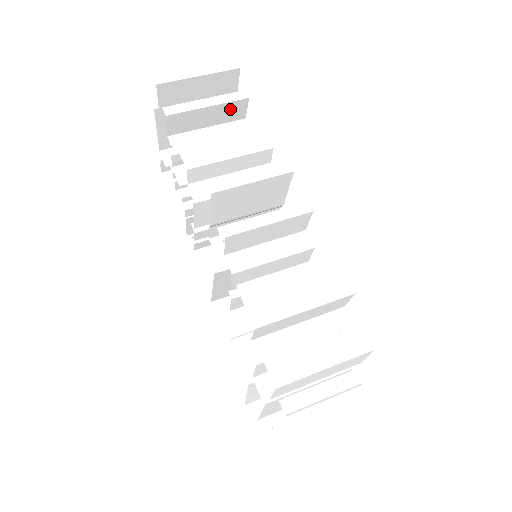
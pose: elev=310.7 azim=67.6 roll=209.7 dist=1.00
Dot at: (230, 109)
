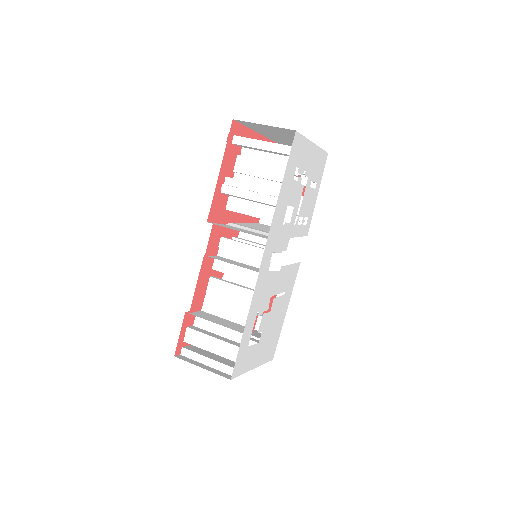
Dot at: (282, 154)
